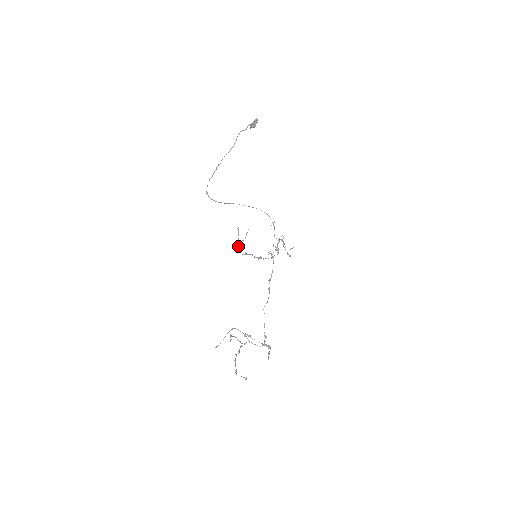
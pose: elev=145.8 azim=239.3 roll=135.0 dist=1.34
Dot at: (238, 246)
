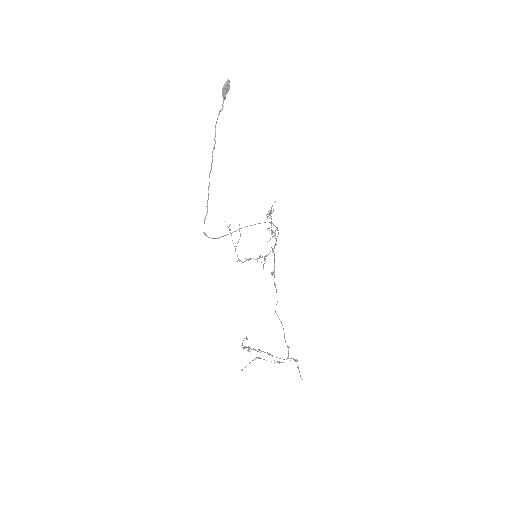
Dot at: (235, 251)
